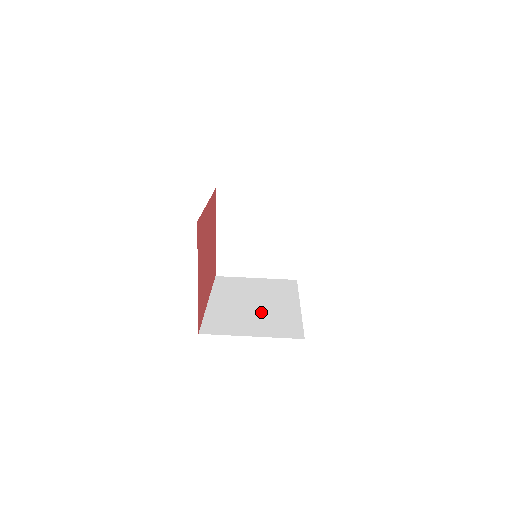
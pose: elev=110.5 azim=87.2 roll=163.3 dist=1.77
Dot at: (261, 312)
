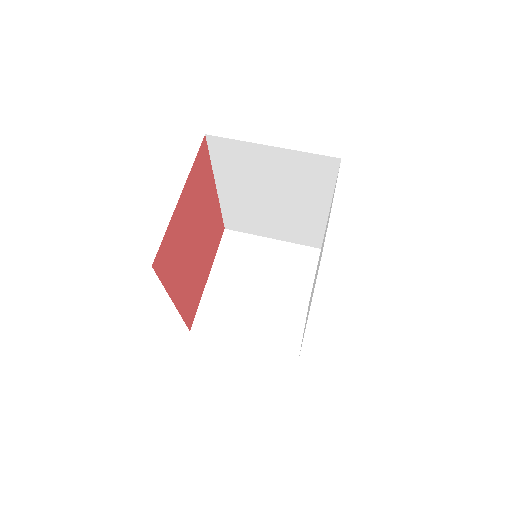
Dot at: occluded
